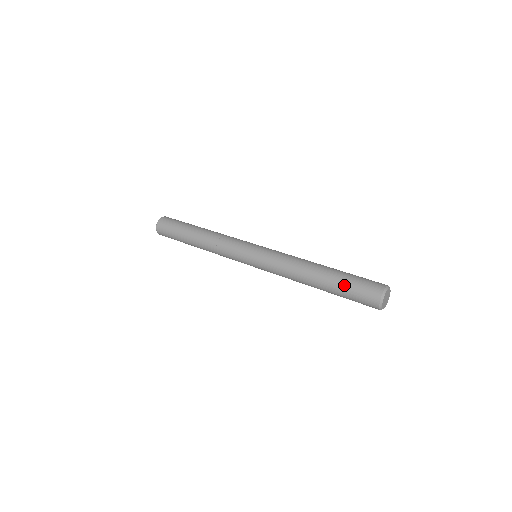
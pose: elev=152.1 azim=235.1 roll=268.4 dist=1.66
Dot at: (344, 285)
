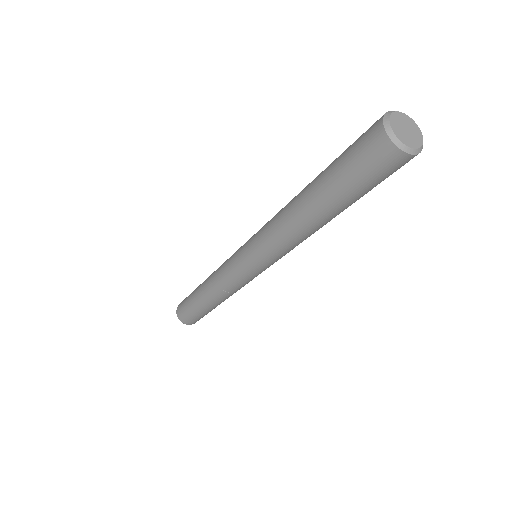
Dot at: (335, 159)
